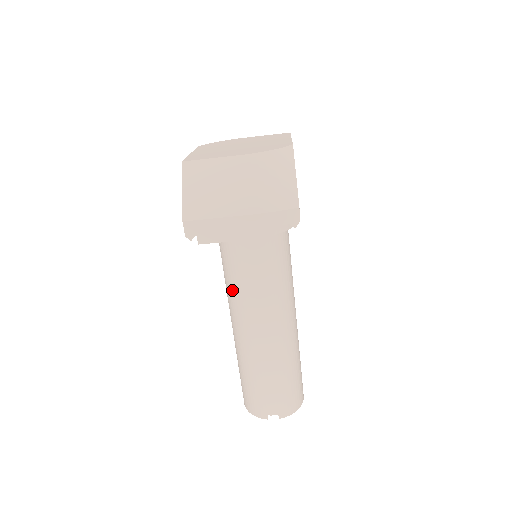
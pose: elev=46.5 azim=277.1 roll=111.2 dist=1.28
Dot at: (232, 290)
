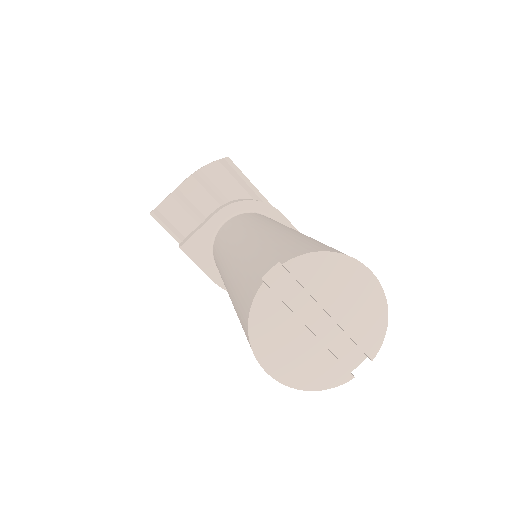
Dot at: (218, 262)
